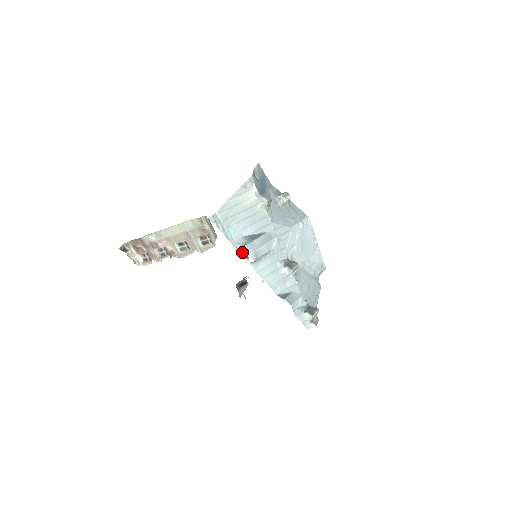
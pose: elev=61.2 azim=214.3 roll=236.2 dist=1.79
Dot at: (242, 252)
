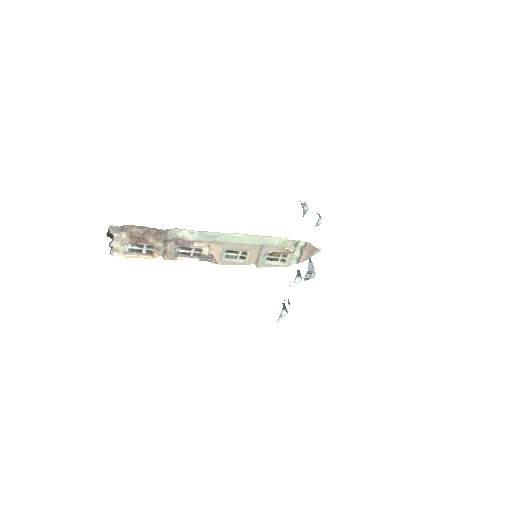
Dot at: (306, 274)
